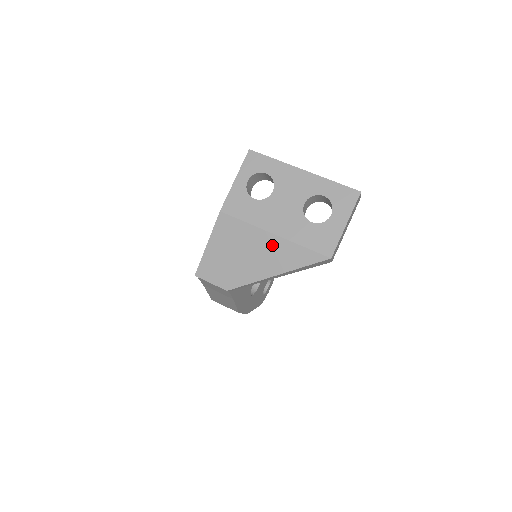
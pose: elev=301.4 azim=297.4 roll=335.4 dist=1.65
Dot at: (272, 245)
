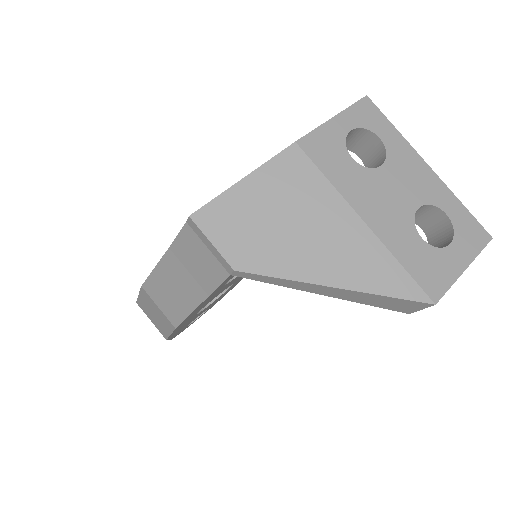
Dot at: (353, 237)
